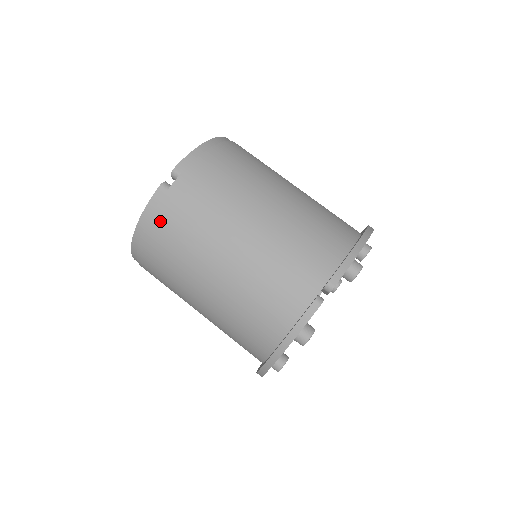
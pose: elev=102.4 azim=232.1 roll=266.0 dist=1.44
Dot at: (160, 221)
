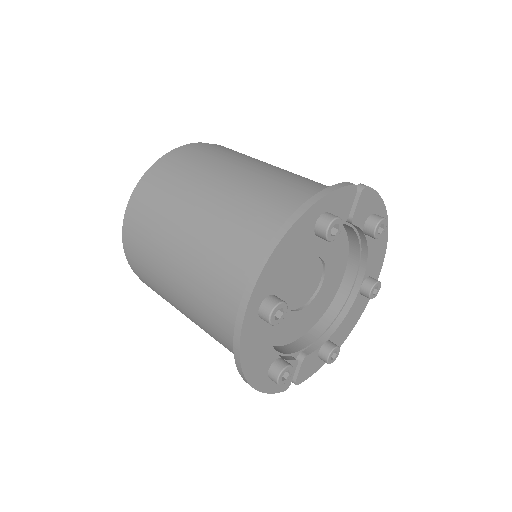
Dot at: (193, 150)
